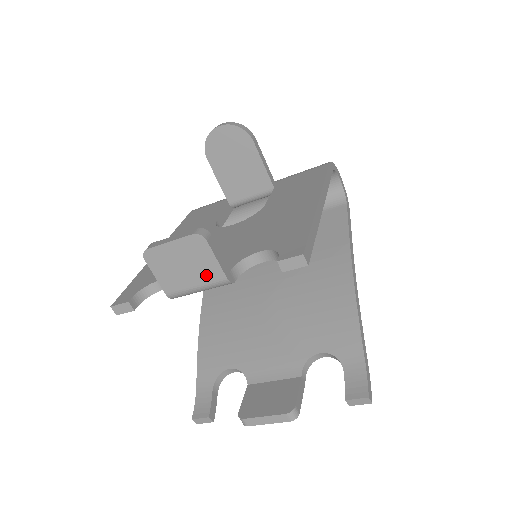
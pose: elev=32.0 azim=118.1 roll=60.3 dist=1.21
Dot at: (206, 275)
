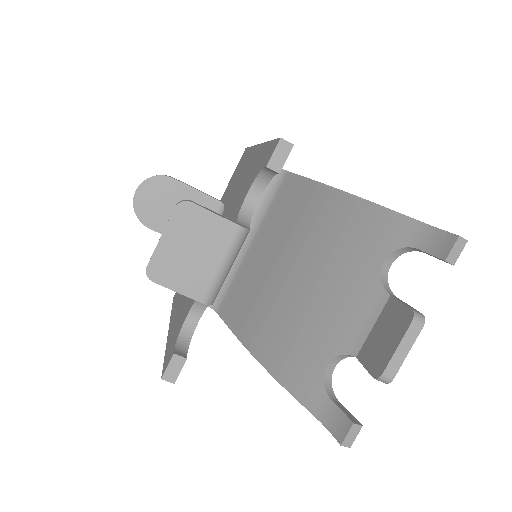
Dot at: (219, 241)
